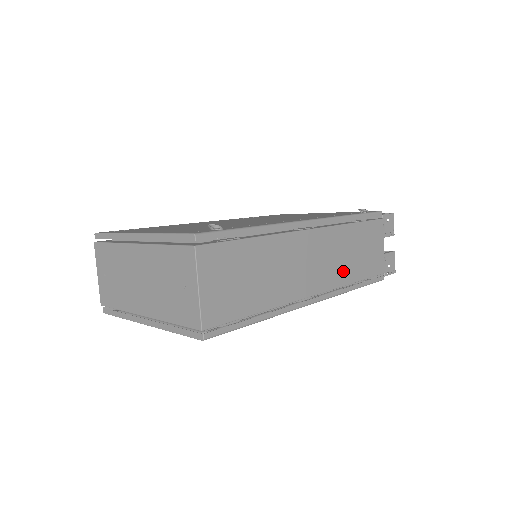
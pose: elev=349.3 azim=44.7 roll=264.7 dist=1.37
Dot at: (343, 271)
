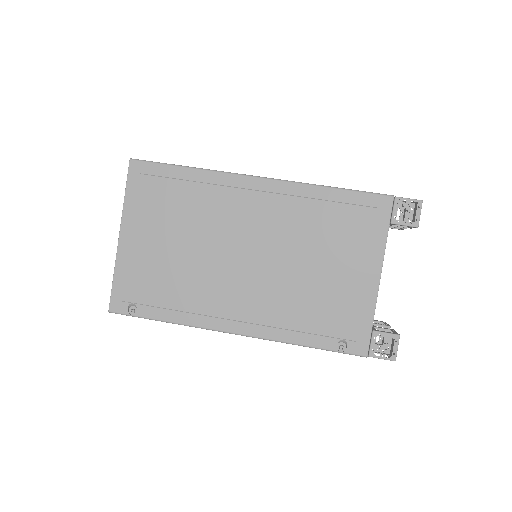
Dot at: occluded
